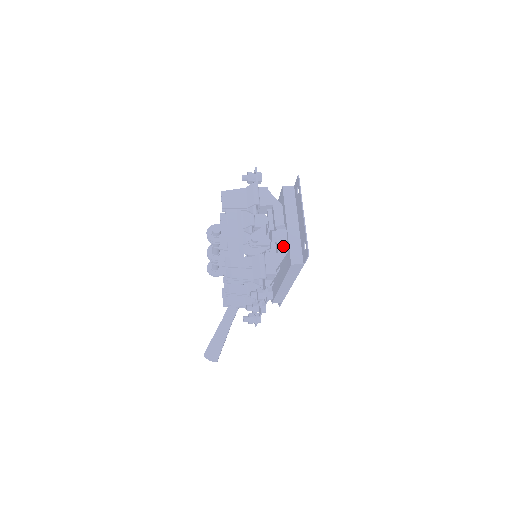
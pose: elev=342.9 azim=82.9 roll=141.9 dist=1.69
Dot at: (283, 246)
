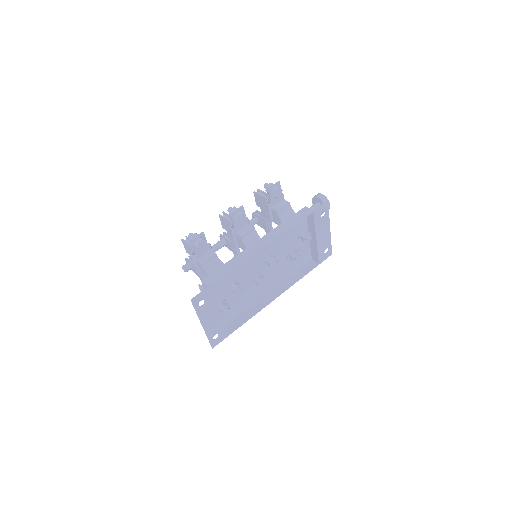
Dot at: occluded
